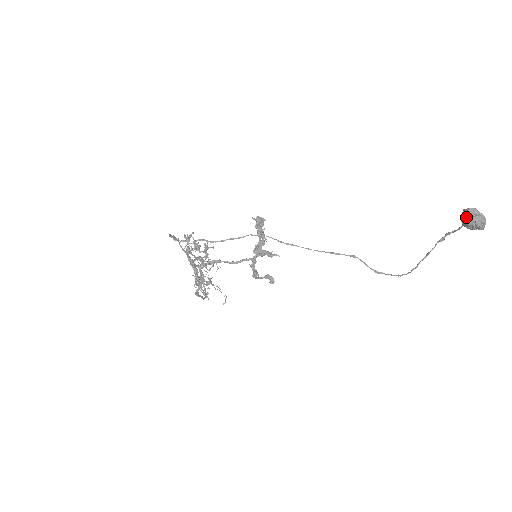
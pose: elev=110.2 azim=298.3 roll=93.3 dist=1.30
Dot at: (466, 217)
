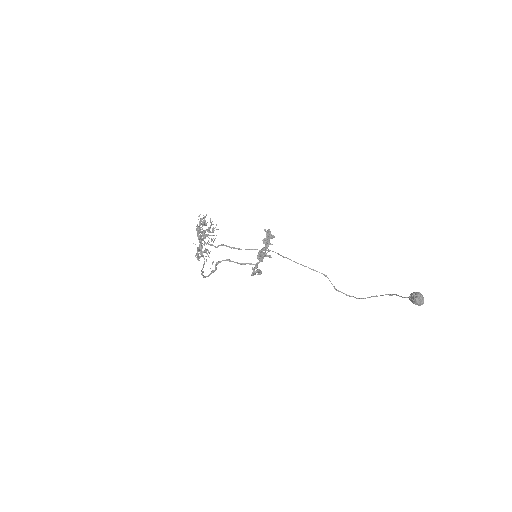
Dot at: (414, 298)
